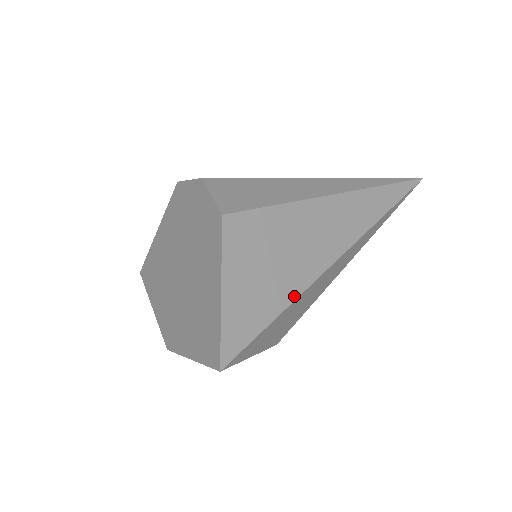
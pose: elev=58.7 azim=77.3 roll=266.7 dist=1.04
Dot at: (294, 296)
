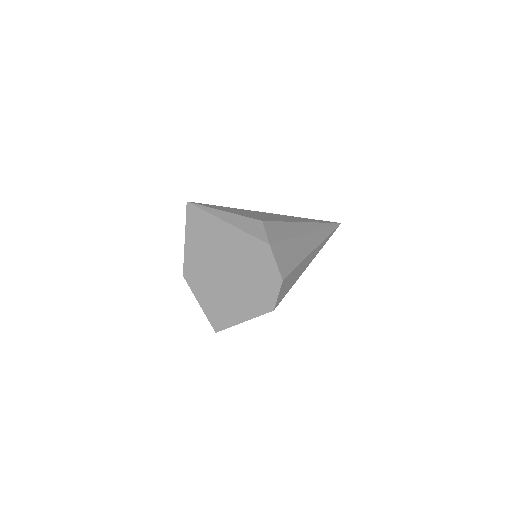
Dot at: occluded
